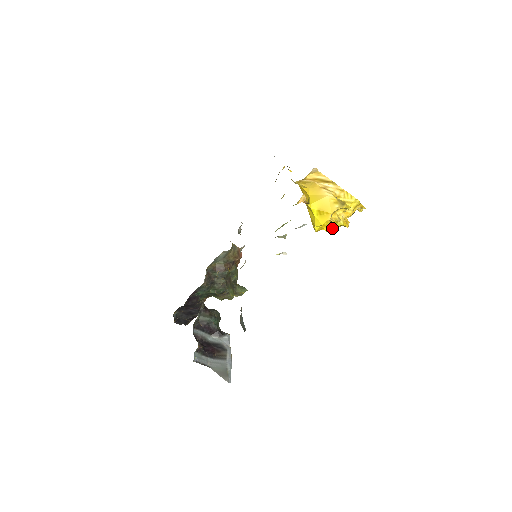
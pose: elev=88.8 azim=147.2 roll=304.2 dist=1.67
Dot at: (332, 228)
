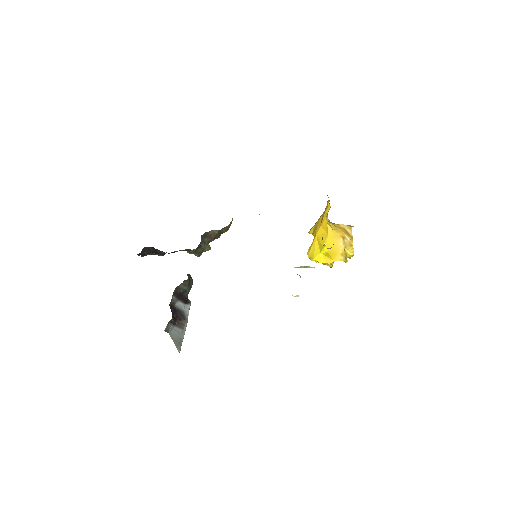
Dot at: occluded
